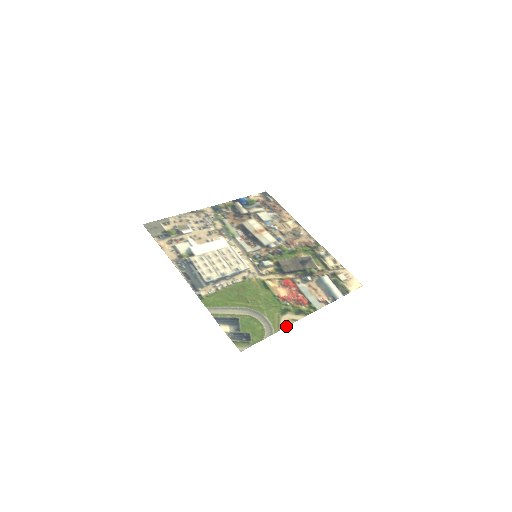
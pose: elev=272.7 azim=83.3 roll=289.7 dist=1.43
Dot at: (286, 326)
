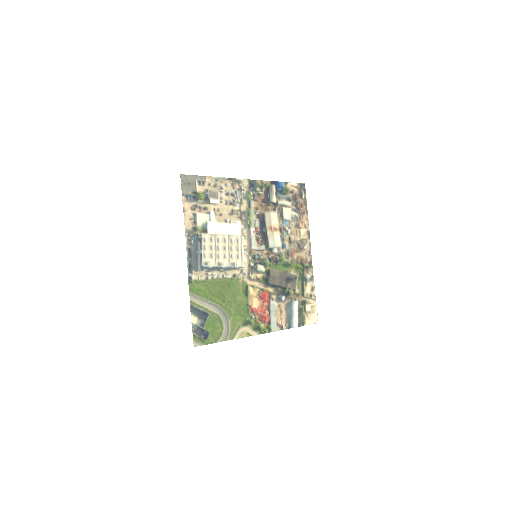
Dot at: (240, 337)
